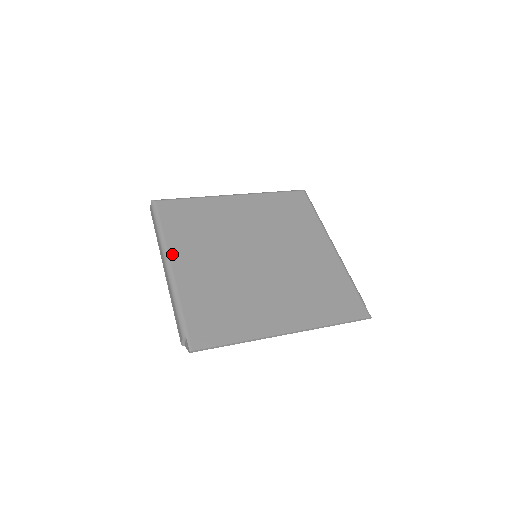
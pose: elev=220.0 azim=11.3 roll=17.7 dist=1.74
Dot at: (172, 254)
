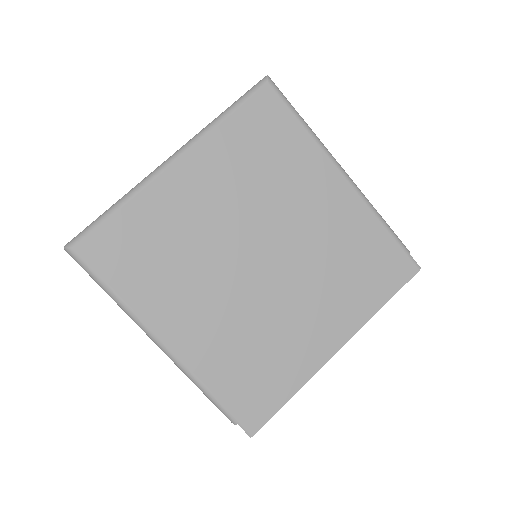
Dot at: (155, 327)
